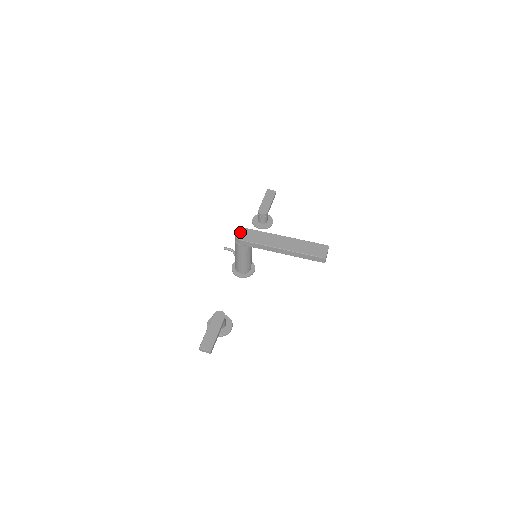
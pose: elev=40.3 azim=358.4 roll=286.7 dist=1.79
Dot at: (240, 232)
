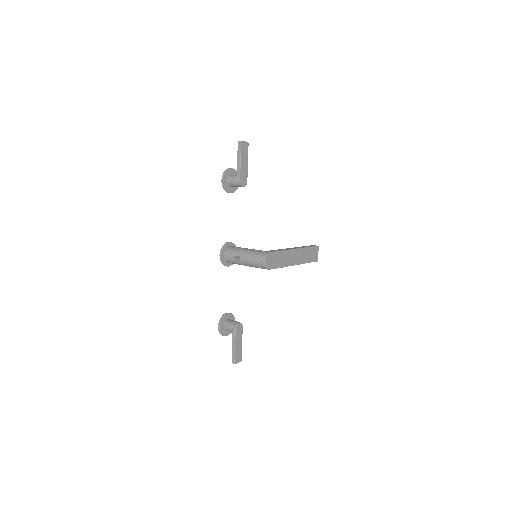
Dot at: (268, 260)
